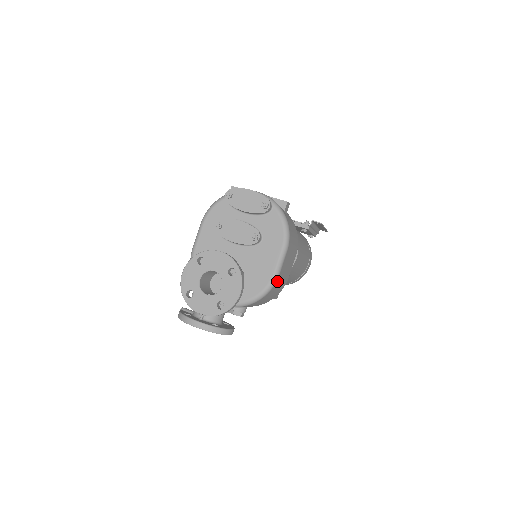
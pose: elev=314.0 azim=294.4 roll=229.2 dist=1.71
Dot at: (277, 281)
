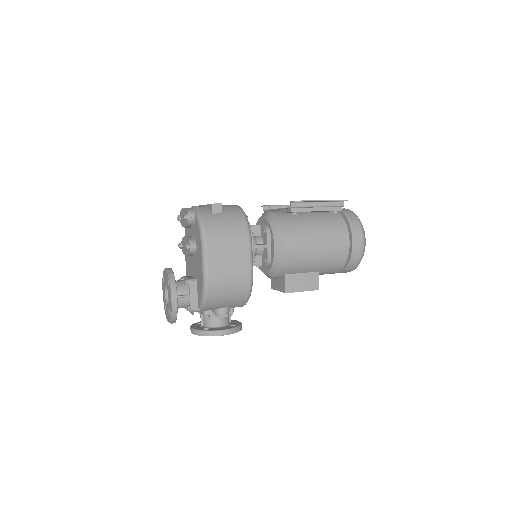
Dot at: (212, 279)
